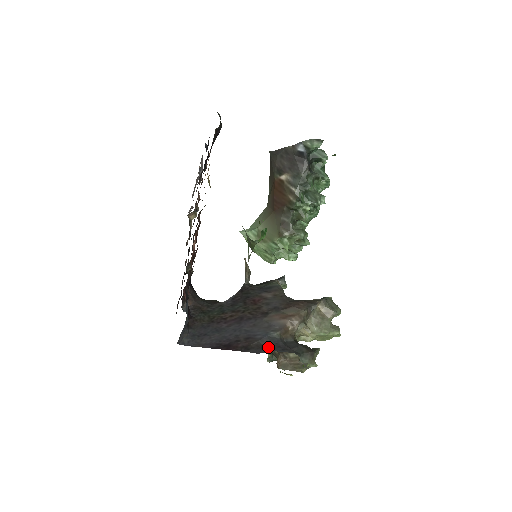
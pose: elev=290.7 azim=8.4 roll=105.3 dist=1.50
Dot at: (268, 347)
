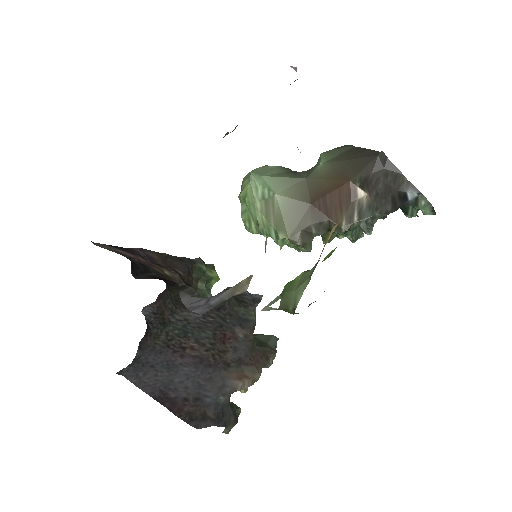
Dot at: (209, 417)
